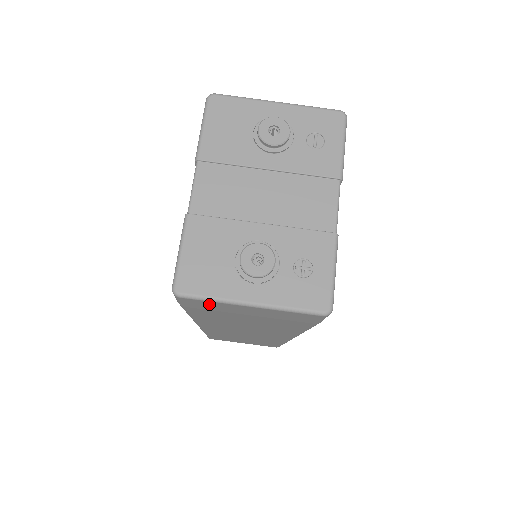
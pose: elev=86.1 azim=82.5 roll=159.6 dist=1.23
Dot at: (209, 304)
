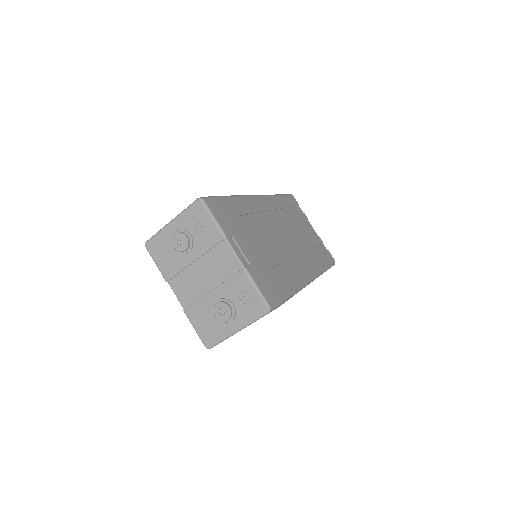
Dot at: occluded
